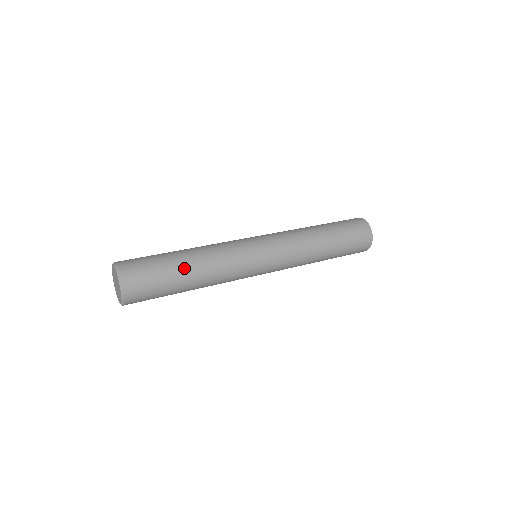
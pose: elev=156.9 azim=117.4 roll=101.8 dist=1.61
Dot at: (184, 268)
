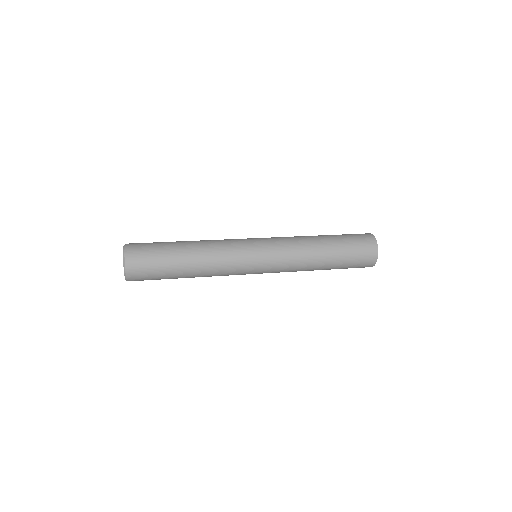
Dot at: (181, 244)
